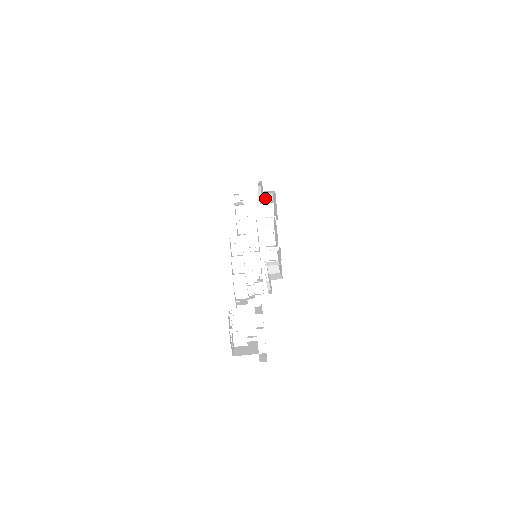
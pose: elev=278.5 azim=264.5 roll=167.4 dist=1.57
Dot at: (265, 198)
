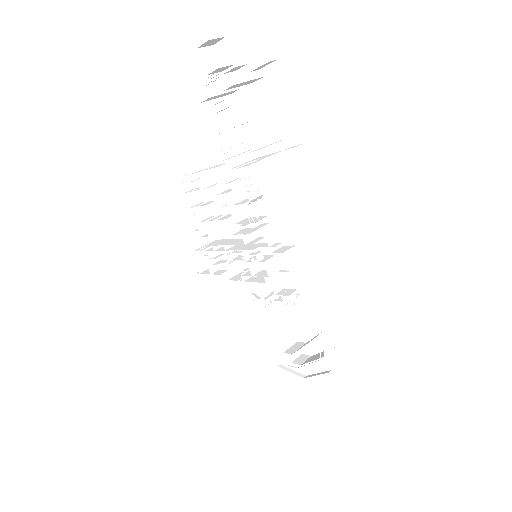
Dot at: occluded
